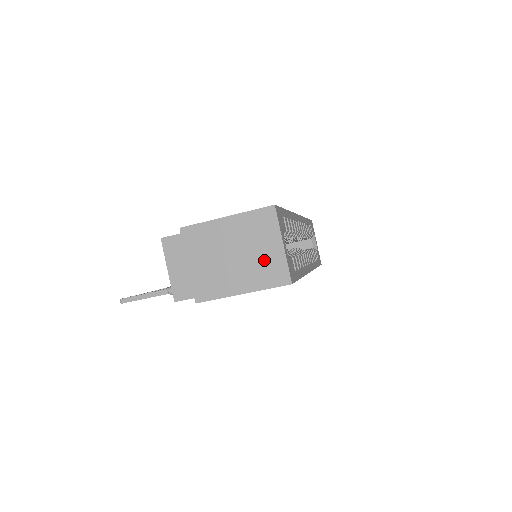
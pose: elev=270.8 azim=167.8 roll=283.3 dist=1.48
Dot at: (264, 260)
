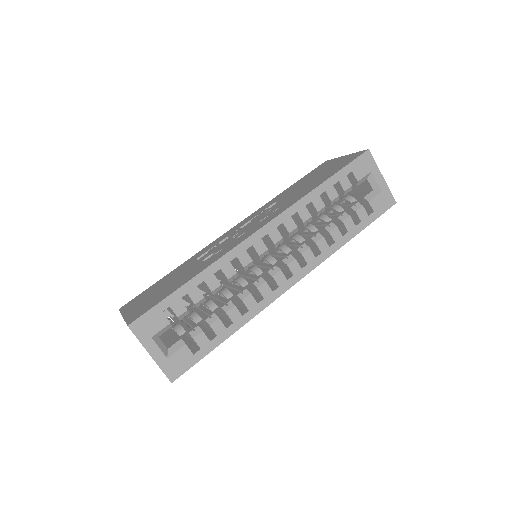
Dot at: occluded
